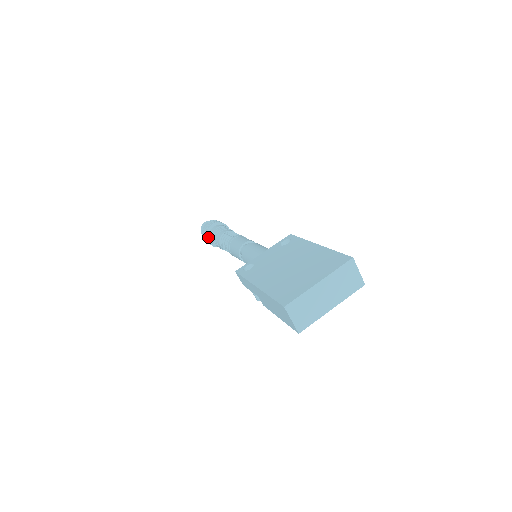
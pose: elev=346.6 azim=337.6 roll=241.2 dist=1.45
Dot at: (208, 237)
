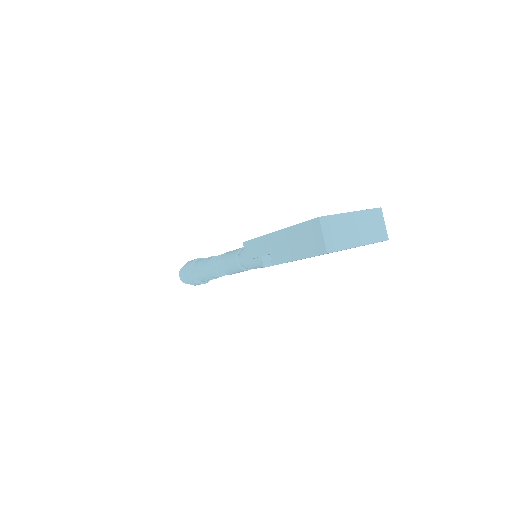
Dot at: (191, 268)
